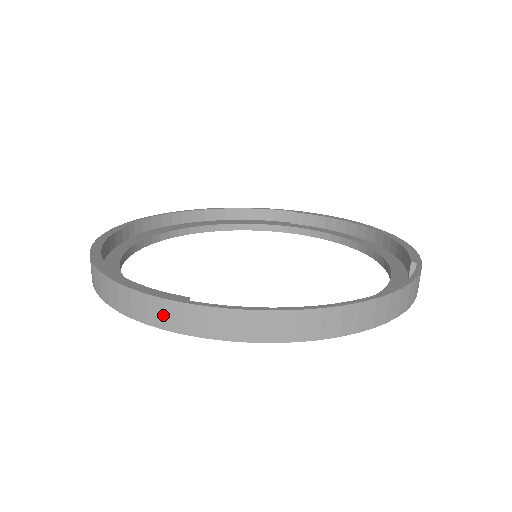
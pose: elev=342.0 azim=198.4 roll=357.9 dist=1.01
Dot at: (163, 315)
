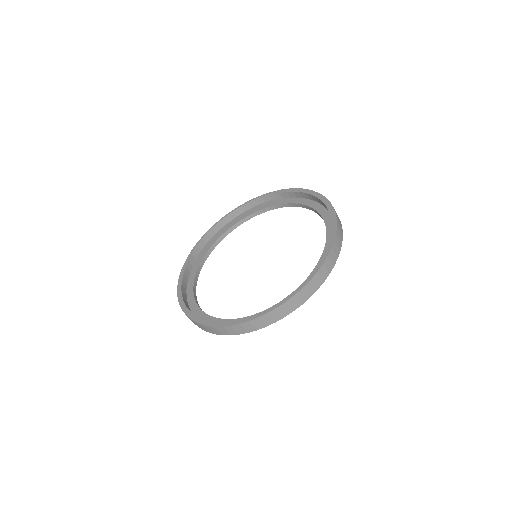
Dot at: (211, 330)
